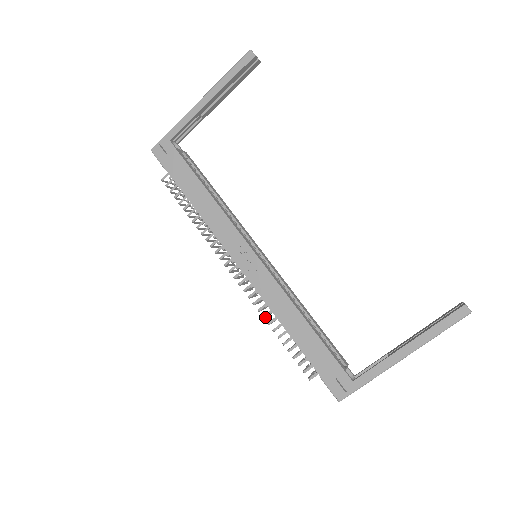
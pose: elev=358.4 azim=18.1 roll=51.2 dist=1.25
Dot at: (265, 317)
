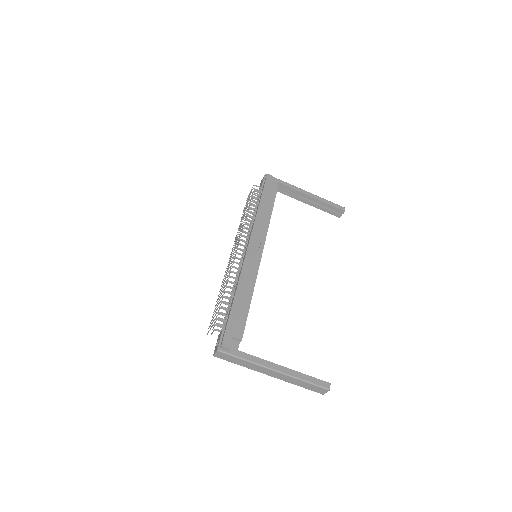
Dot at: occluded
